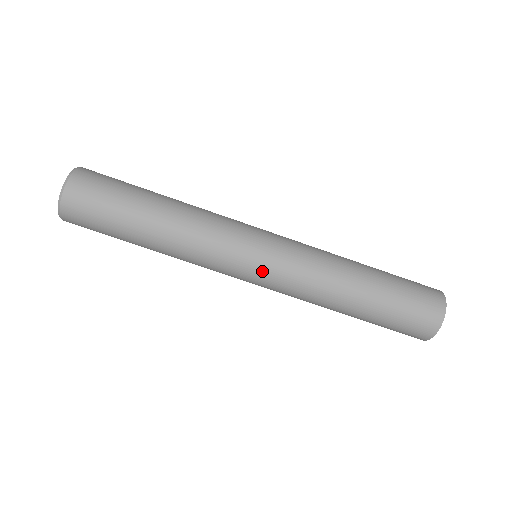
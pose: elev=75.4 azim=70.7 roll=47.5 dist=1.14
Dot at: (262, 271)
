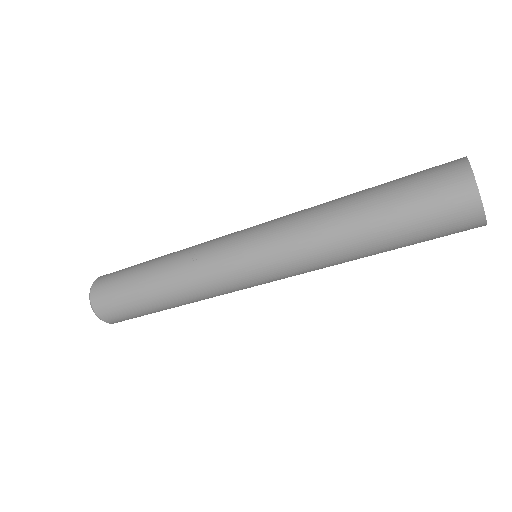
Dot at: occluded
